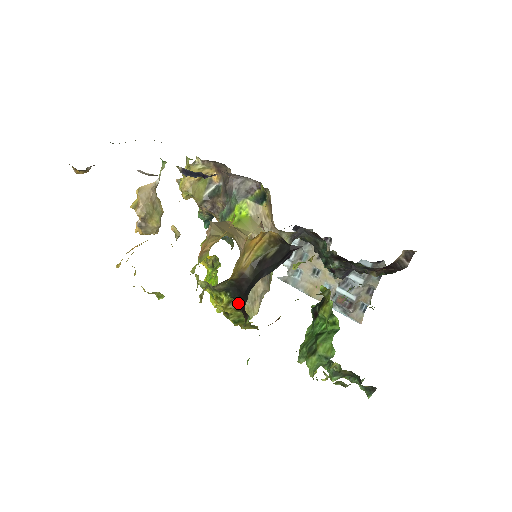
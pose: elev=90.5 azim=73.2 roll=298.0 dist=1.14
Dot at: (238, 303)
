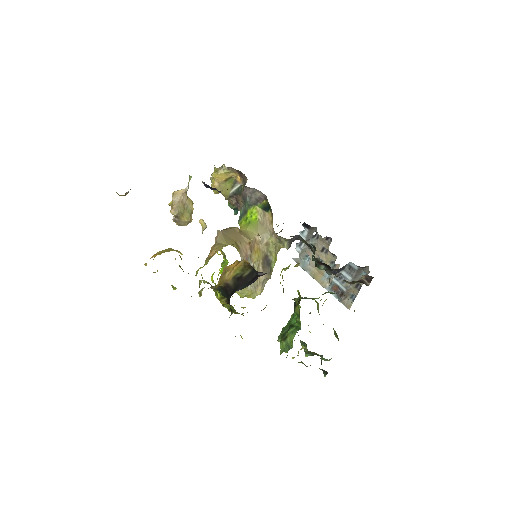
Dot at: occluded
